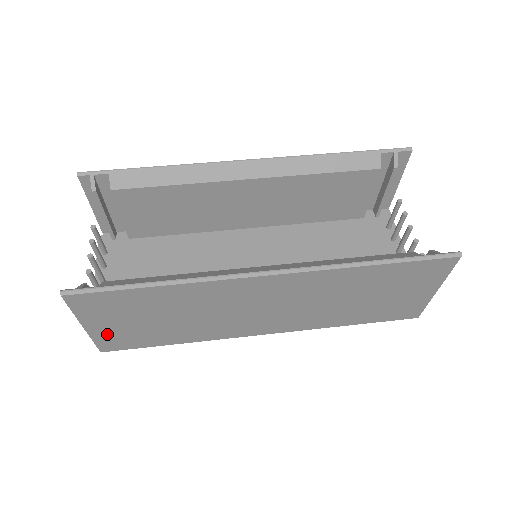
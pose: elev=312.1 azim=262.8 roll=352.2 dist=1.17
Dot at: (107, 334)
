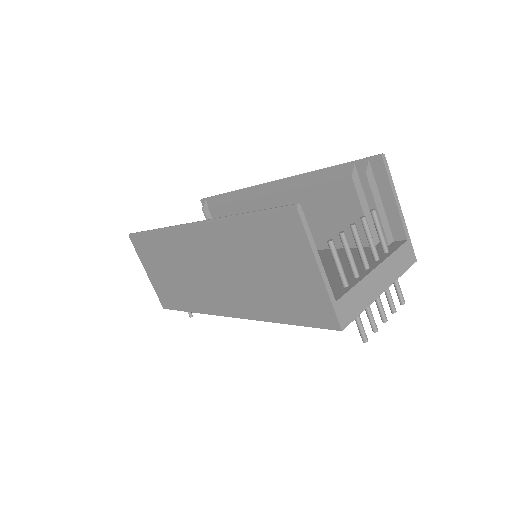
Dot at: (157, 285)
